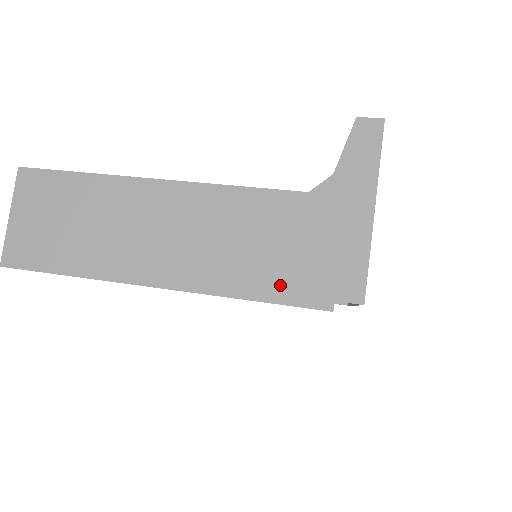
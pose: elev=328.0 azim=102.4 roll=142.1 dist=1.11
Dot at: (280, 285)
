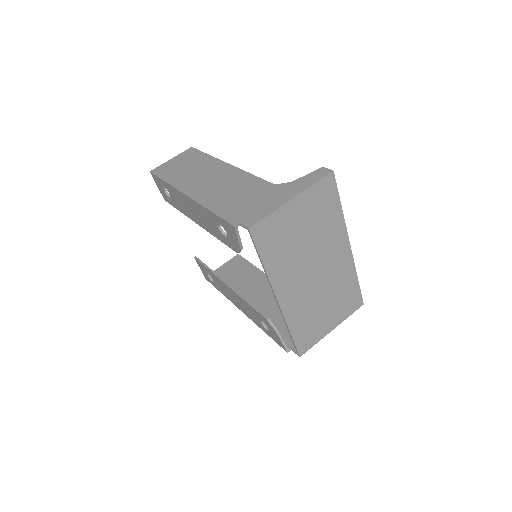
Dot at: (227, 210)
